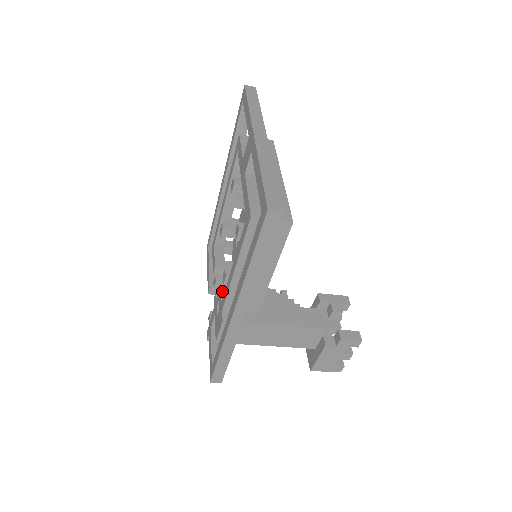
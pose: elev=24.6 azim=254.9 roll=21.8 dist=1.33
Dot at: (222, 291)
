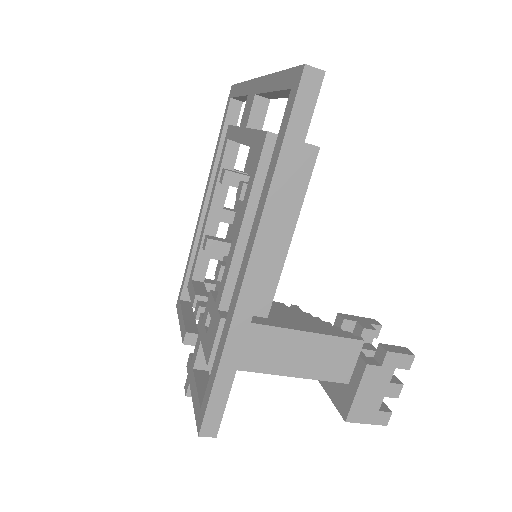
Dot at: (214, 295)
